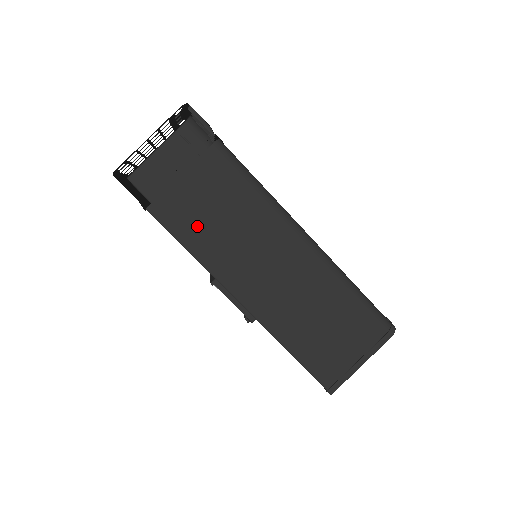
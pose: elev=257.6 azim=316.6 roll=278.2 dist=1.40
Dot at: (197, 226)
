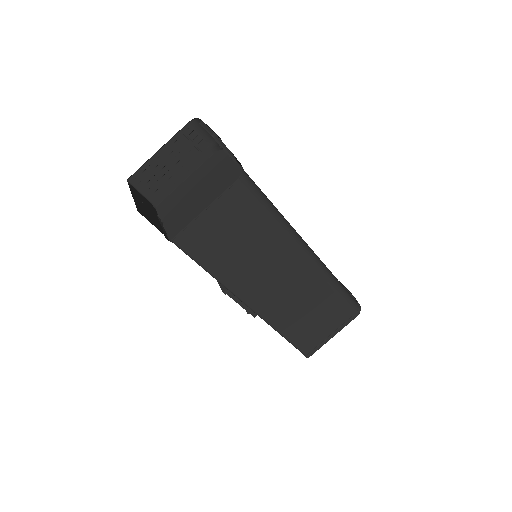
Dot at: (217, 251)
